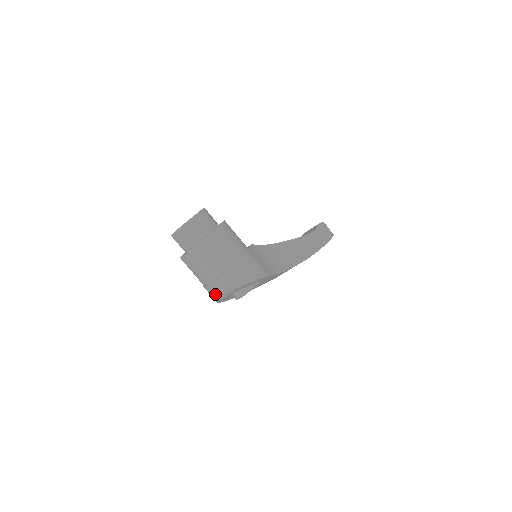
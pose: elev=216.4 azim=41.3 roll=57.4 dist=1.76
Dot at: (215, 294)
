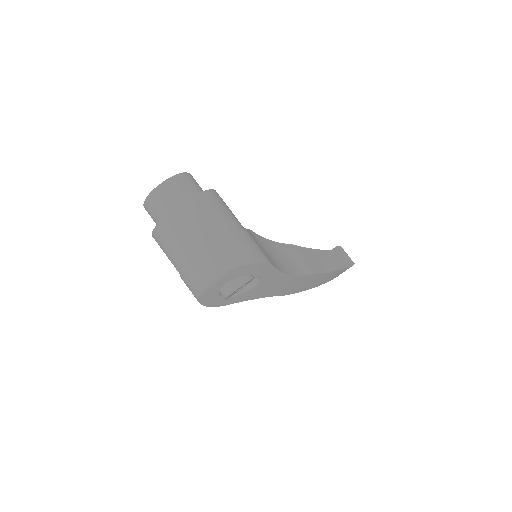
Dot at: (195, 282)
